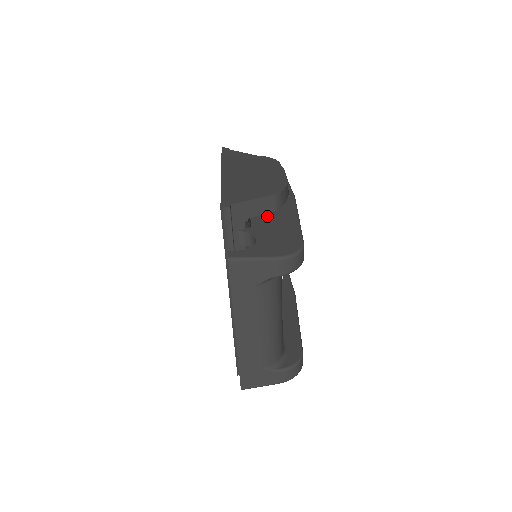
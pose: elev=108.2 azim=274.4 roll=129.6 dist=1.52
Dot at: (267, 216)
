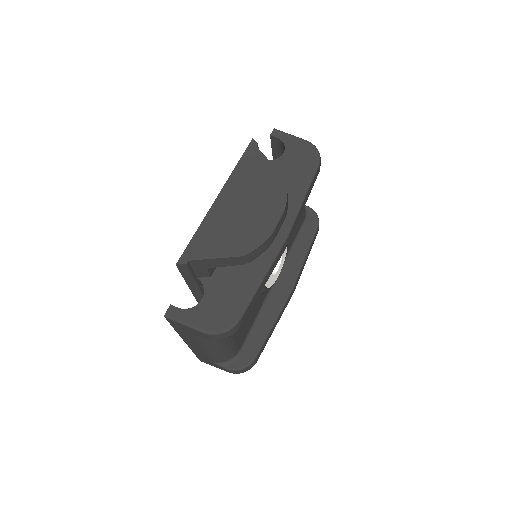
Dot at: occluded
